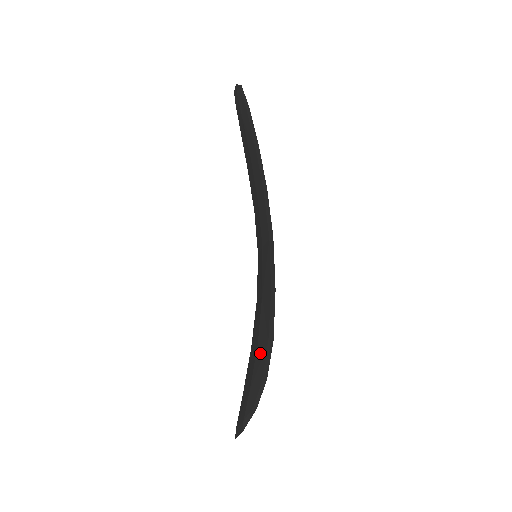
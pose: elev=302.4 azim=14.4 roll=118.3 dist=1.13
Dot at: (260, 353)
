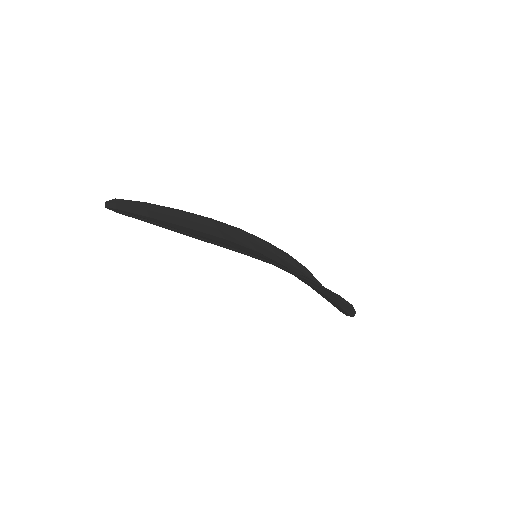
Dot at: (332, 297)
